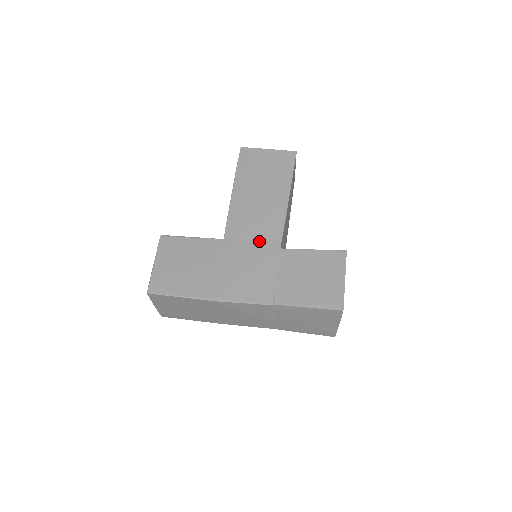
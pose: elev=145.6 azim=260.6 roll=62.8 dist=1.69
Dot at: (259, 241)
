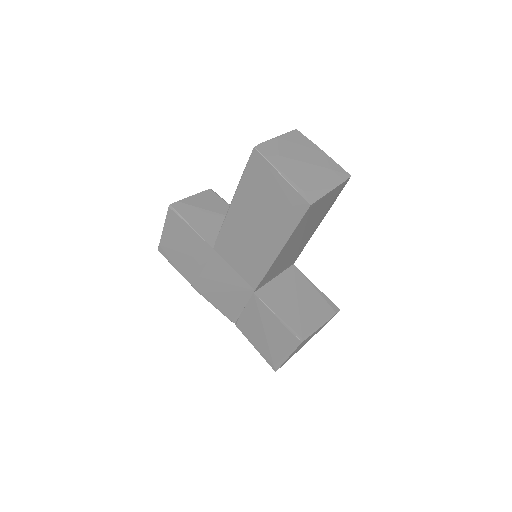
Dot at: (239, 273)
